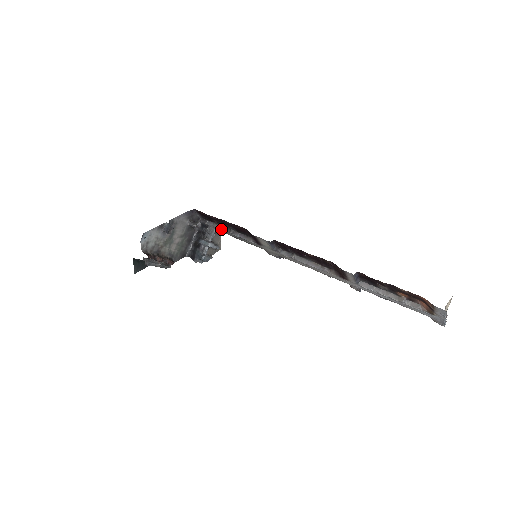
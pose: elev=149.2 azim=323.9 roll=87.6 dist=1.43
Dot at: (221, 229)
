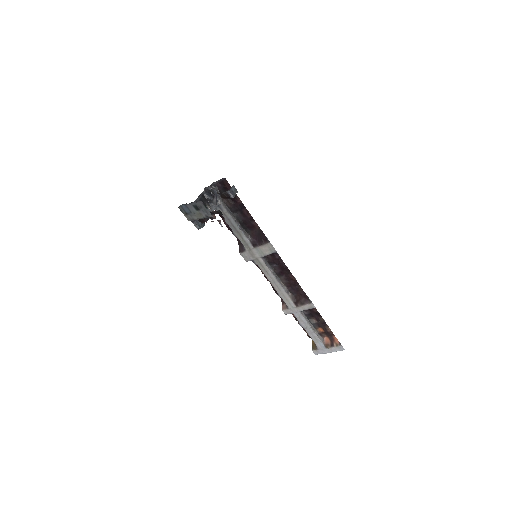
Dot at: (227, 209)
